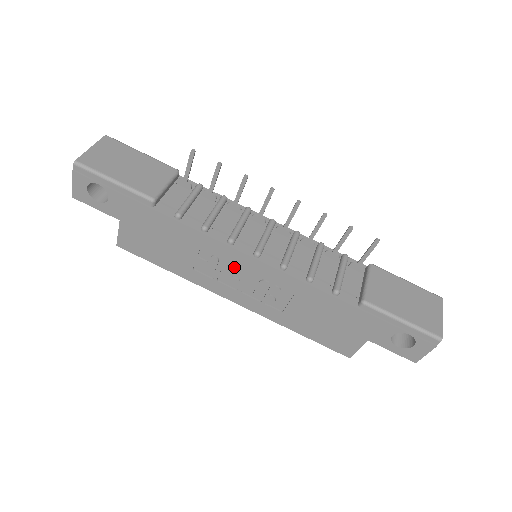
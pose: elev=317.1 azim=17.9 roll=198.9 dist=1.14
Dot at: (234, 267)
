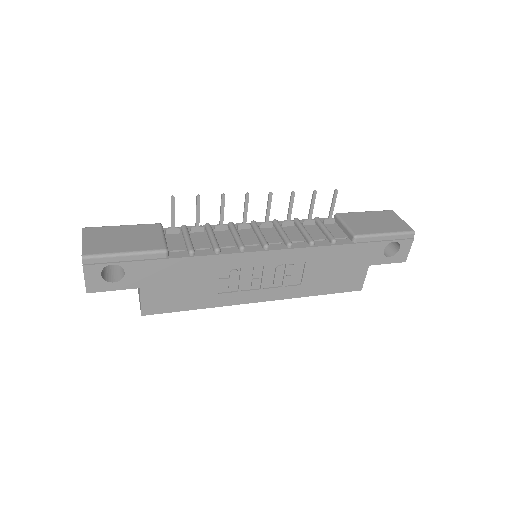
Dot at: (252, 270)
